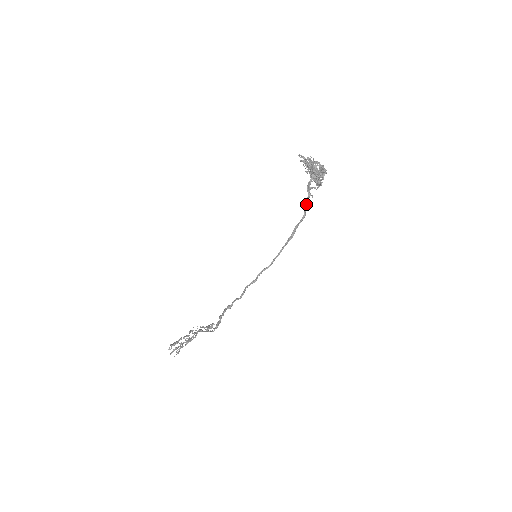
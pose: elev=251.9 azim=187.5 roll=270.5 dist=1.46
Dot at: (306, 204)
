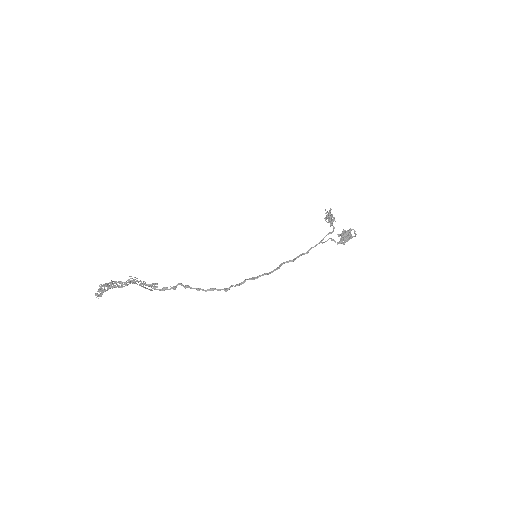
Dot at: (316, 245)
